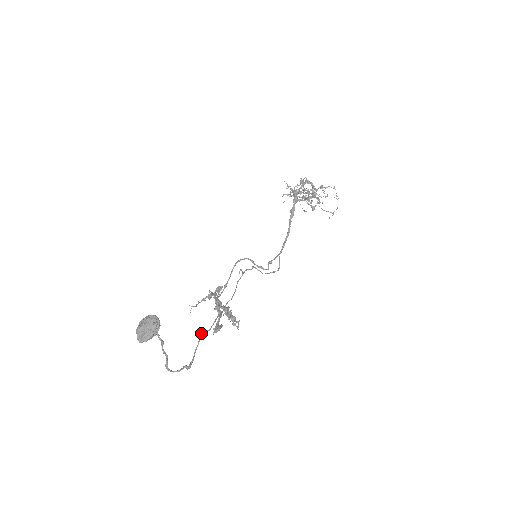
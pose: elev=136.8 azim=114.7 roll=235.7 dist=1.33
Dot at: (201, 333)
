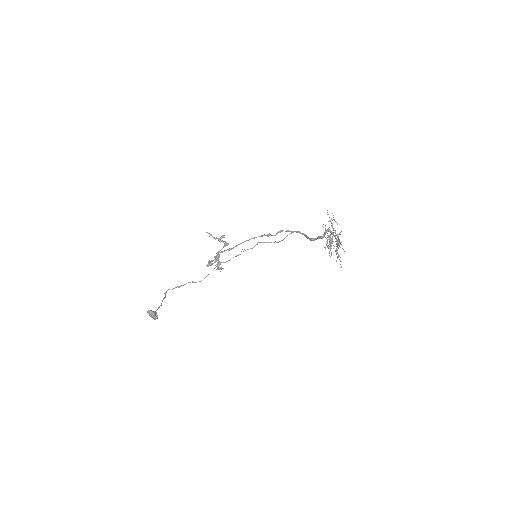
Dot at: (192, 282)
